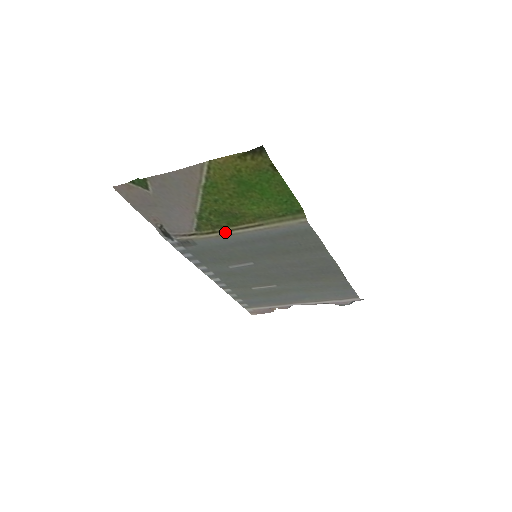
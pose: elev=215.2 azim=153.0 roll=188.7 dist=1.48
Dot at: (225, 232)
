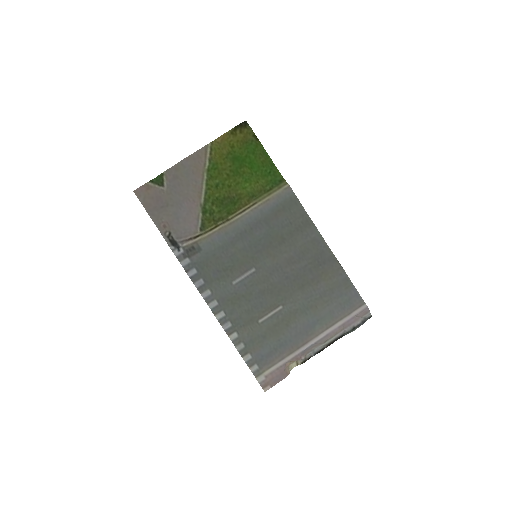
Dot at: (226, 222)
